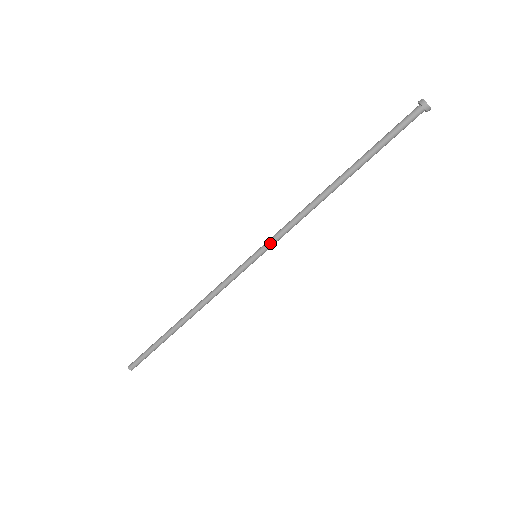
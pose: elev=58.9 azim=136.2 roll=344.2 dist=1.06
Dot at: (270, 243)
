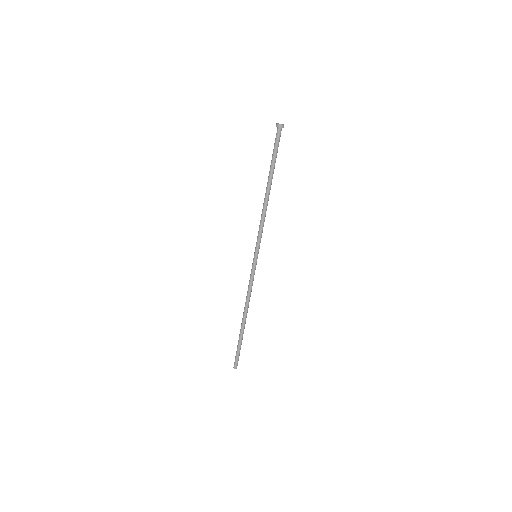
Dot at: (256, 243)
